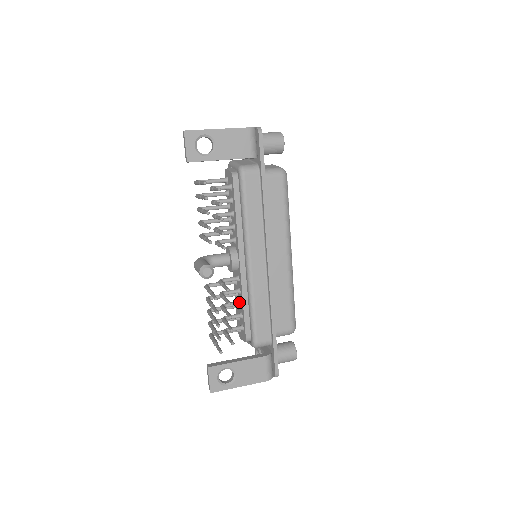
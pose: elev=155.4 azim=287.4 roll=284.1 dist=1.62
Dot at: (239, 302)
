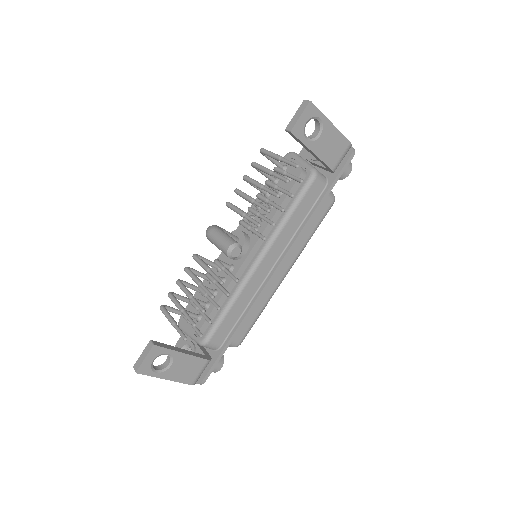
Dot at: (215, 291)
